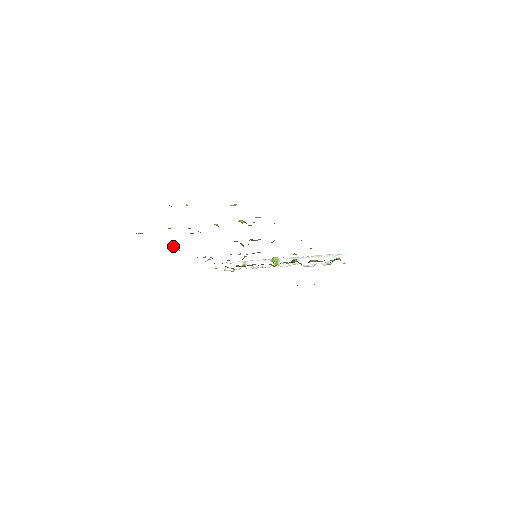
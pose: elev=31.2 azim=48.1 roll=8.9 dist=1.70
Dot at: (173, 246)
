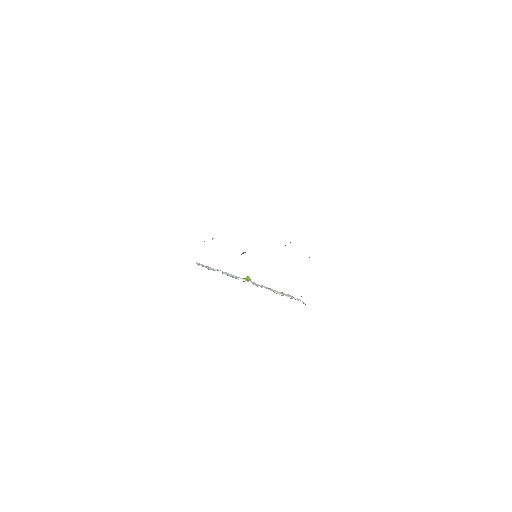
Dot at: occluded
